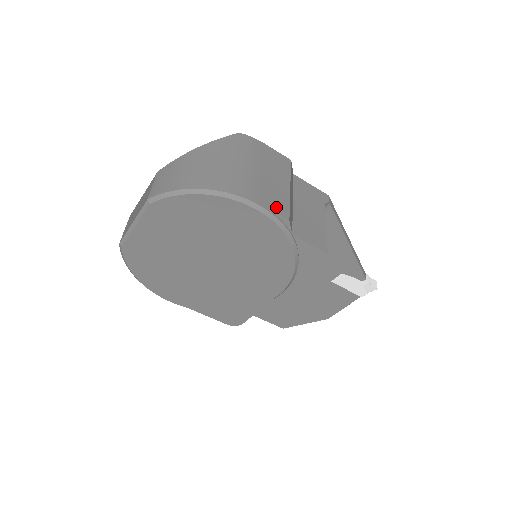
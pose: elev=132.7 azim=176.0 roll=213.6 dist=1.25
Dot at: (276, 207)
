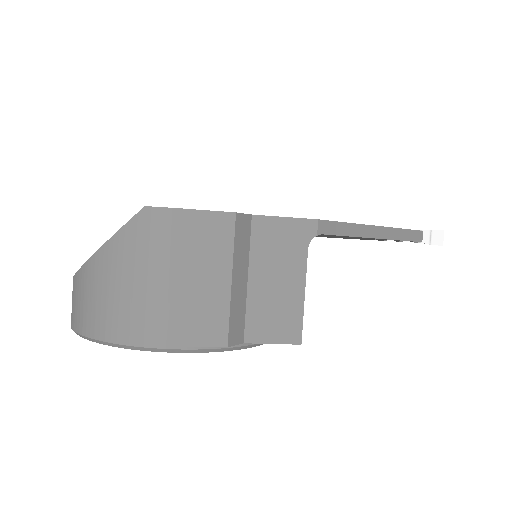
Dot at: (206, 336)
